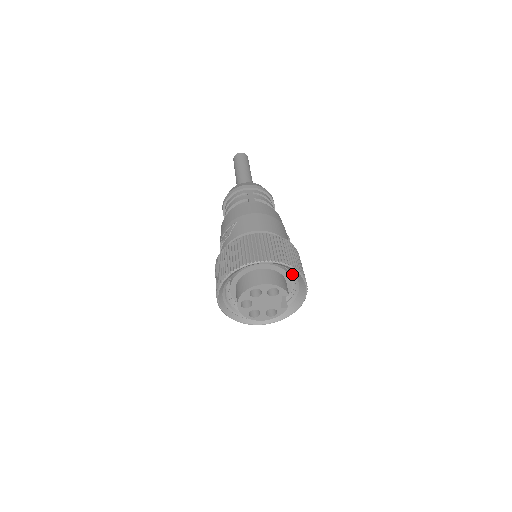
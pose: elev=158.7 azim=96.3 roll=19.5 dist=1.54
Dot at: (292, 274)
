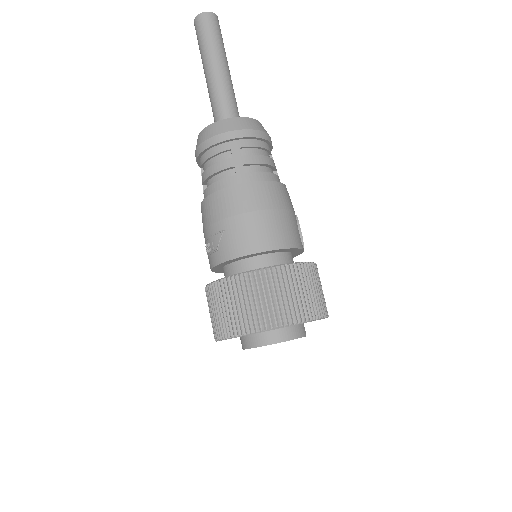
Dot at: occluded
